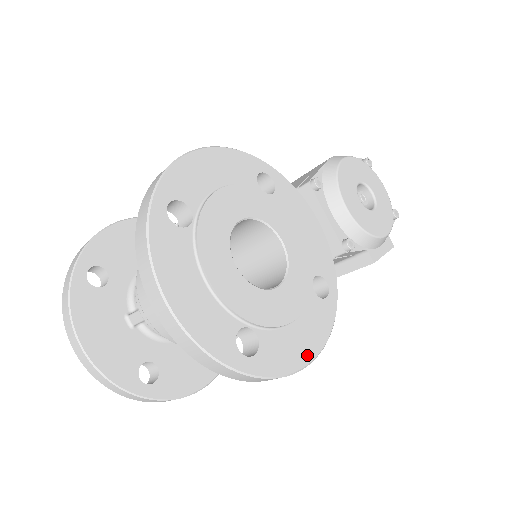
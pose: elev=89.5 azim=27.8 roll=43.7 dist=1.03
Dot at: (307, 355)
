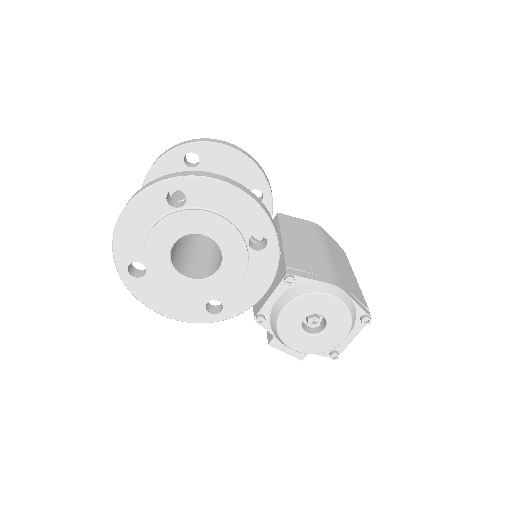
Dot at: (160, 309)
